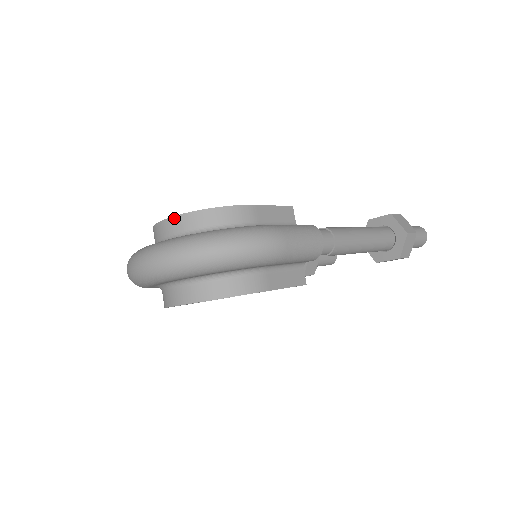
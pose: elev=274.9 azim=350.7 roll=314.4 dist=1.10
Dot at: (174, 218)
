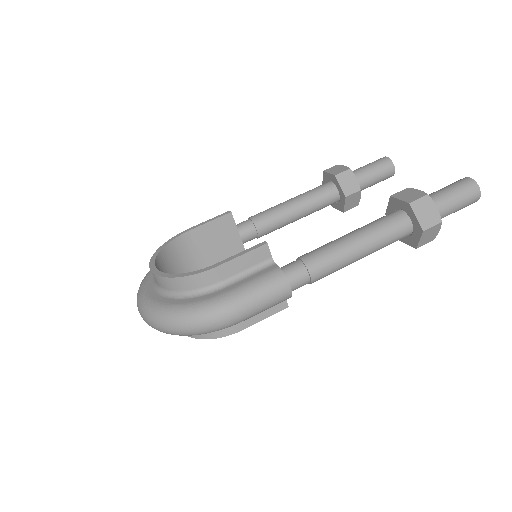
Dot at: (154, 275)
